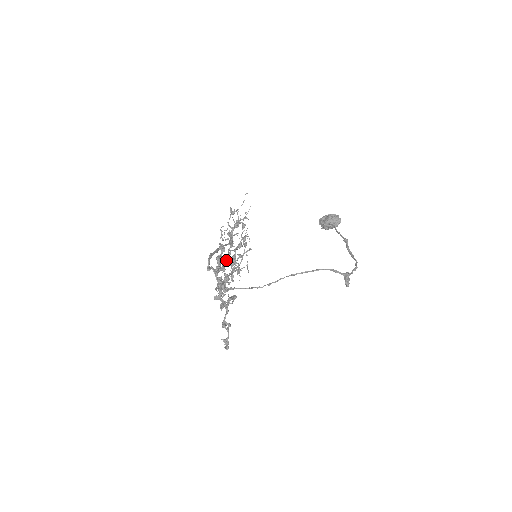
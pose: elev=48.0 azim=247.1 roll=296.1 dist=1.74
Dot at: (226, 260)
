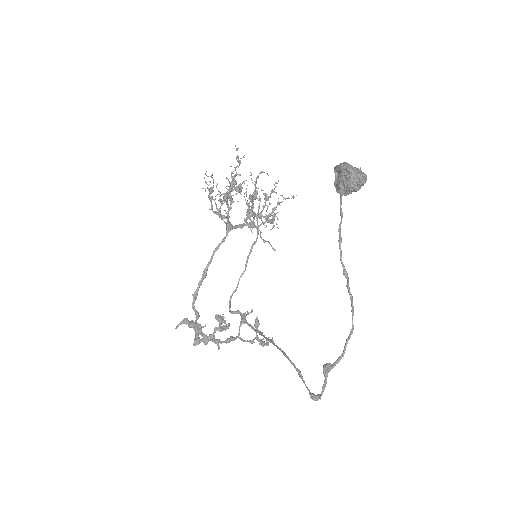
Dot at: occluded
